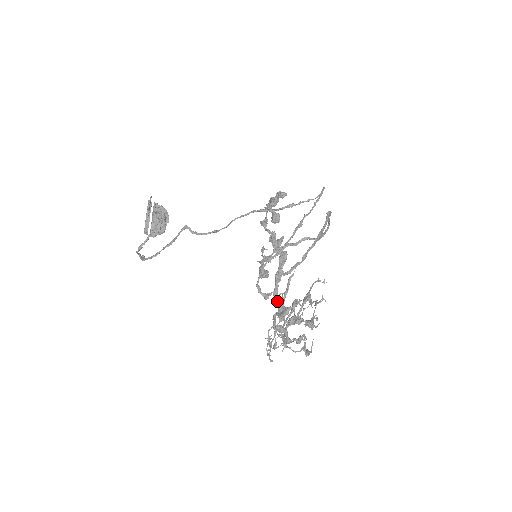
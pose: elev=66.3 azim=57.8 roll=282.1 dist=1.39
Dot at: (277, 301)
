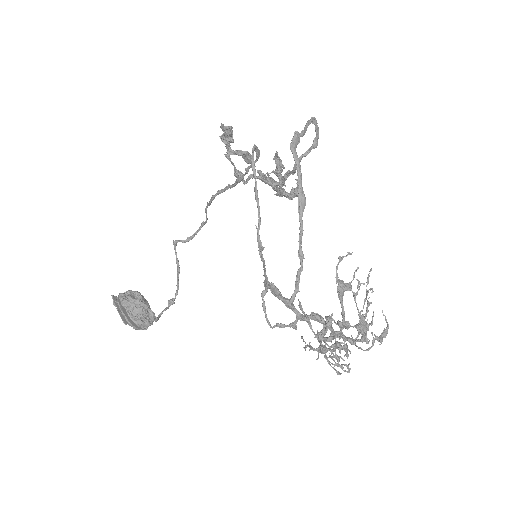
Dot at: occluded
